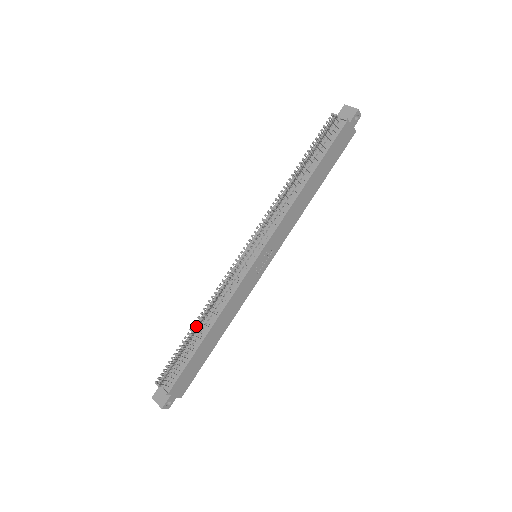
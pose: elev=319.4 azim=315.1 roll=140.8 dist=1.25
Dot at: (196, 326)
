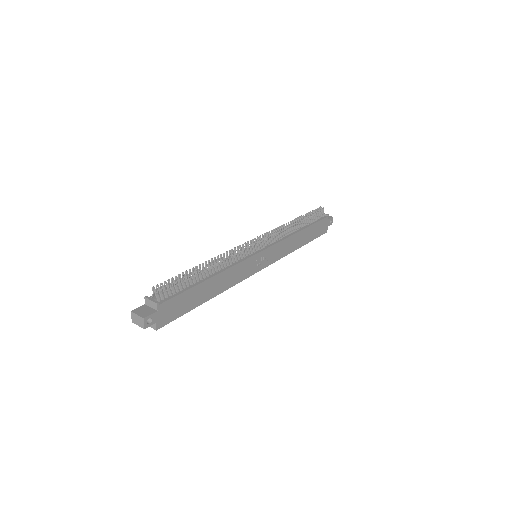
Dot at: (203, 268)
